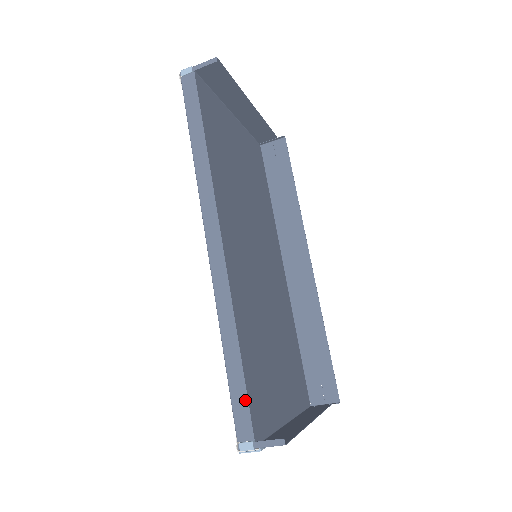
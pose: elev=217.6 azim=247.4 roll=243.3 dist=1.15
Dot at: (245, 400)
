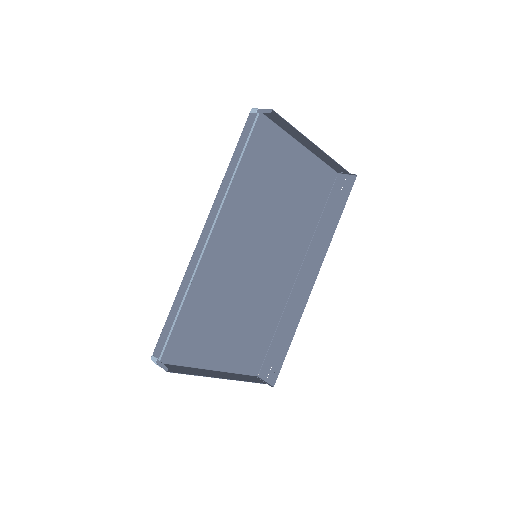
Dot at: (167, 335)
